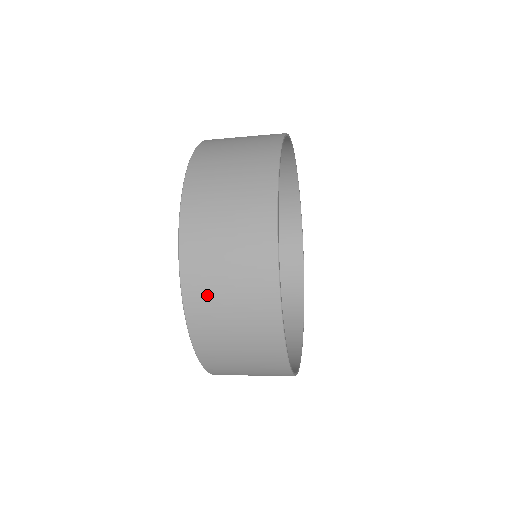
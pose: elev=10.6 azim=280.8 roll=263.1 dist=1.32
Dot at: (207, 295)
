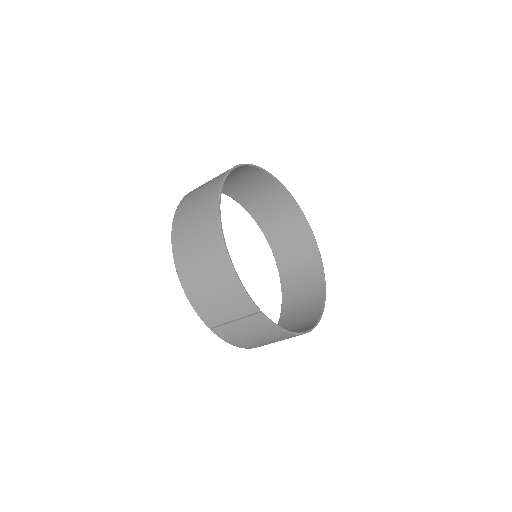
Dot at: (184, 217)
